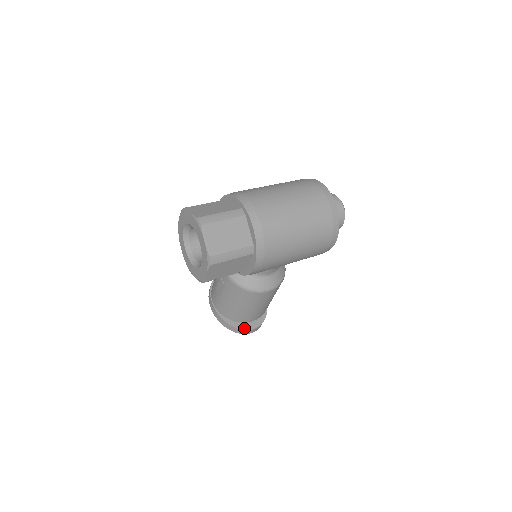
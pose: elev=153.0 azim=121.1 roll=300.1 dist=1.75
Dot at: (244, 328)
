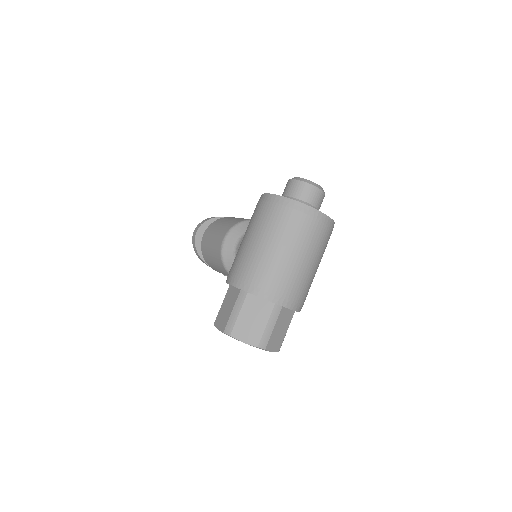
Dot at: occluded
